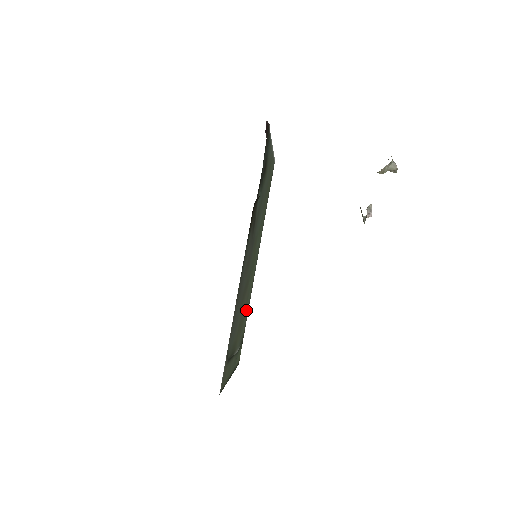
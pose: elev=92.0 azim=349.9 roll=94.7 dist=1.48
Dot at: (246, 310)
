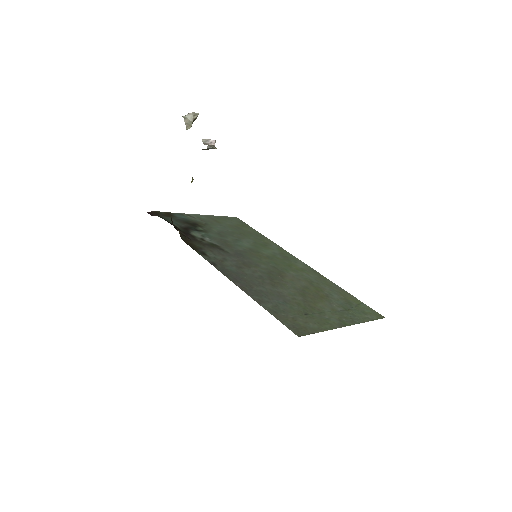
Dot at: (323, 286)
